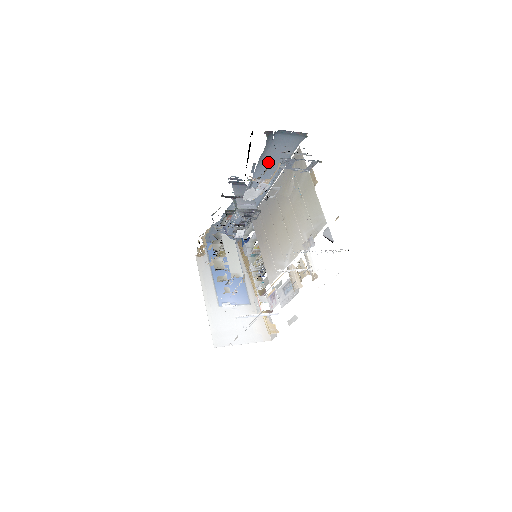
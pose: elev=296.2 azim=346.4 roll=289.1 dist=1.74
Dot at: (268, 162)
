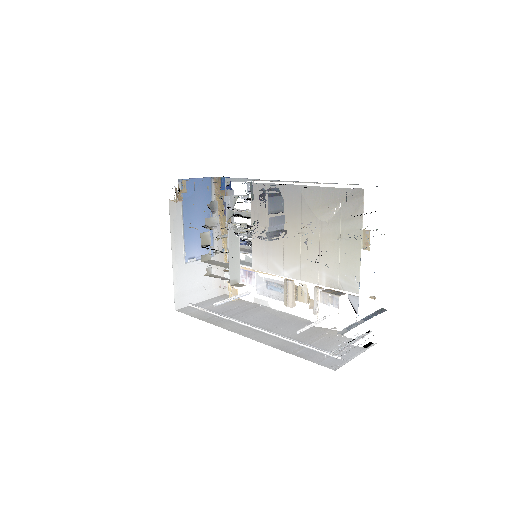
Dot at: occluded
